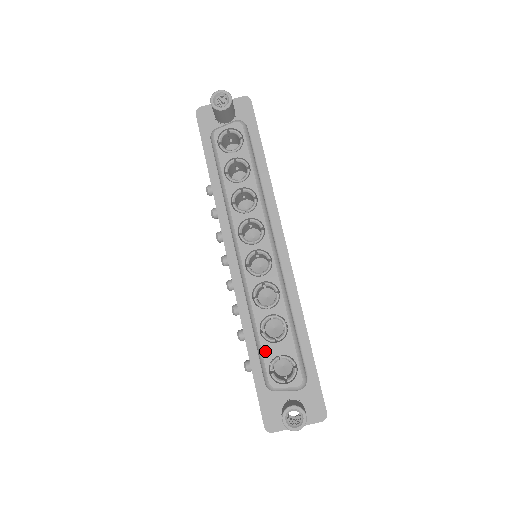
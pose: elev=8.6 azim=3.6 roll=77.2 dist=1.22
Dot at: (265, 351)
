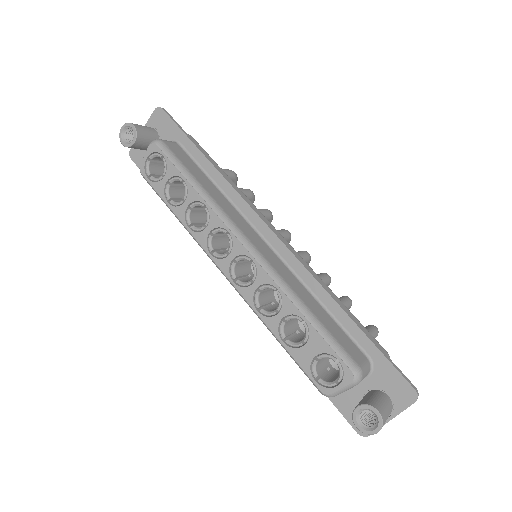
Dot at: (299, 360)
